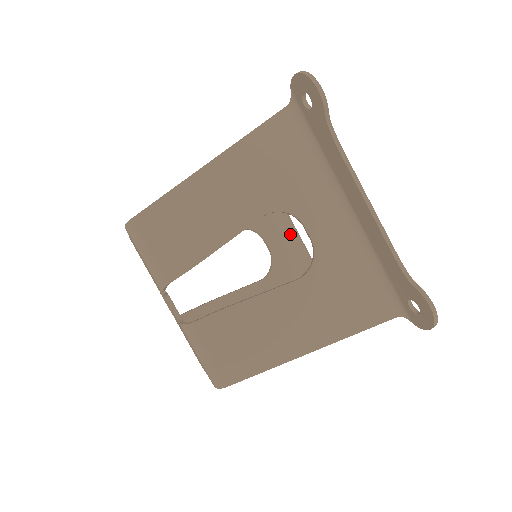
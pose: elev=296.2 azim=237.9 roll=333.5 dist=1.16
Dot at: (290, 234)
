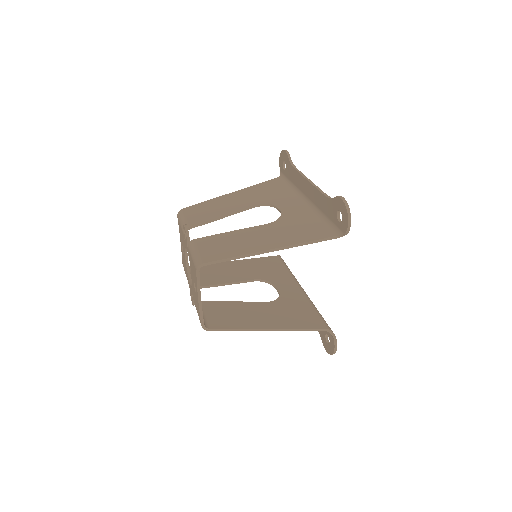
Dot at: (297, 289)
